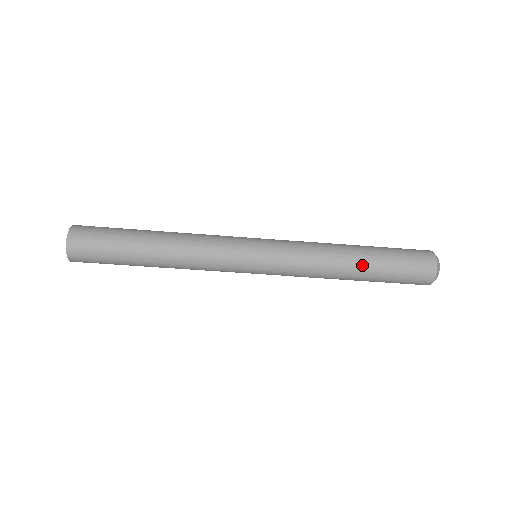
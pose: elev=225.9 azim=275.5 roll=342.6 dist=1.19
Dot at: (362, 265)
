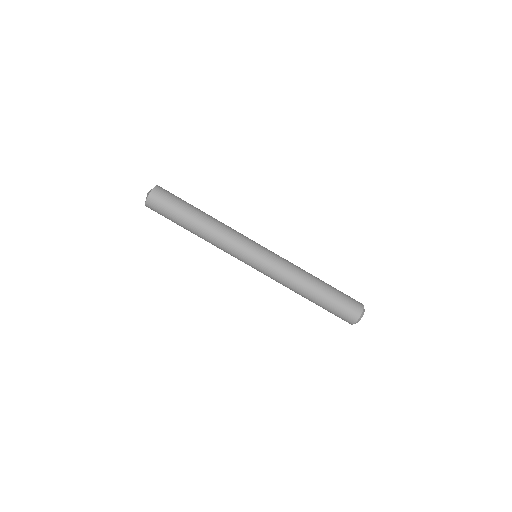
Dot at: occluded
